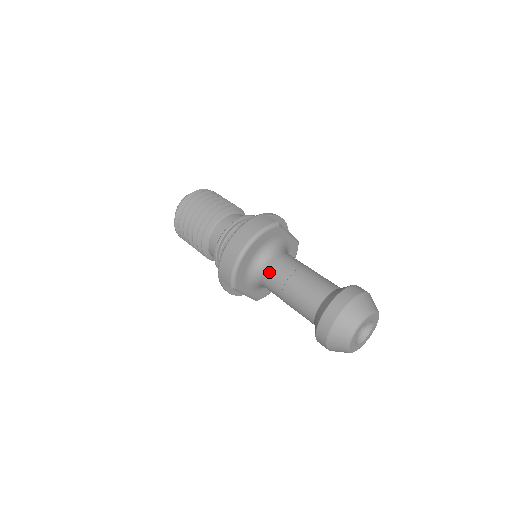
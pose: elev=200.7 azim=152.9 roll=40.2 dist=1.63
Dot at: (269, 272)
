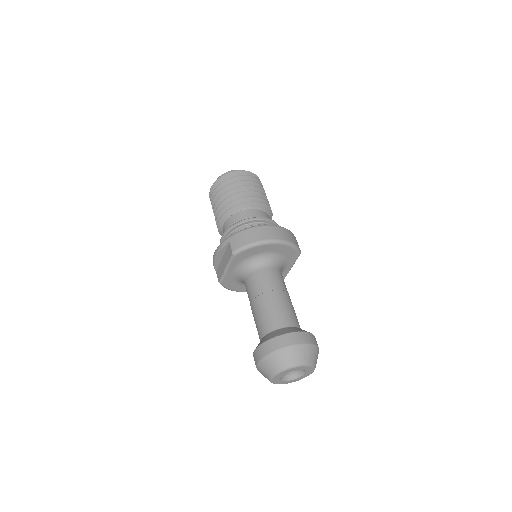
Dot at: (266, 273)
